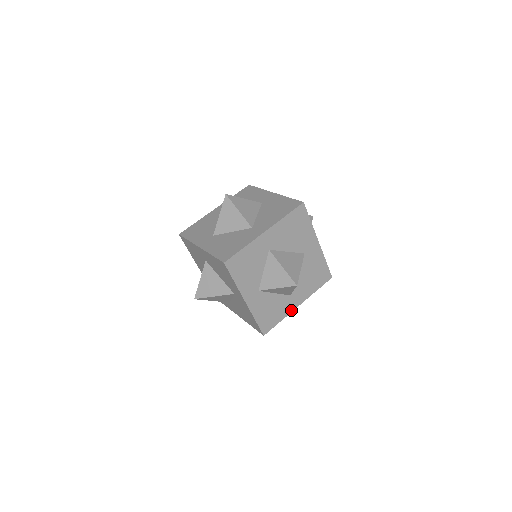
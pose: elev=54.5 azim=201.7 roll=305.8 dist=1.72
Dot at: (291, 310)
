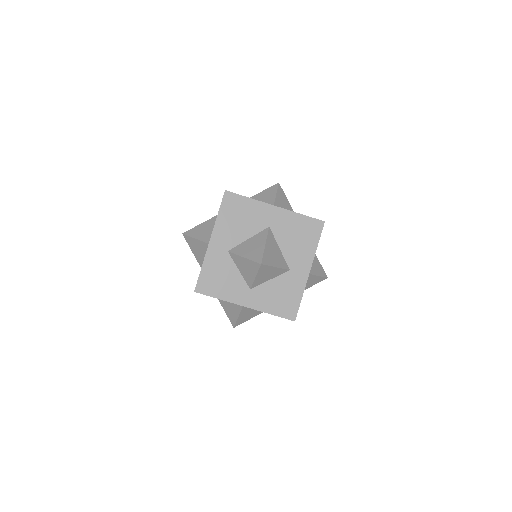
Dot at: (304, 281)
